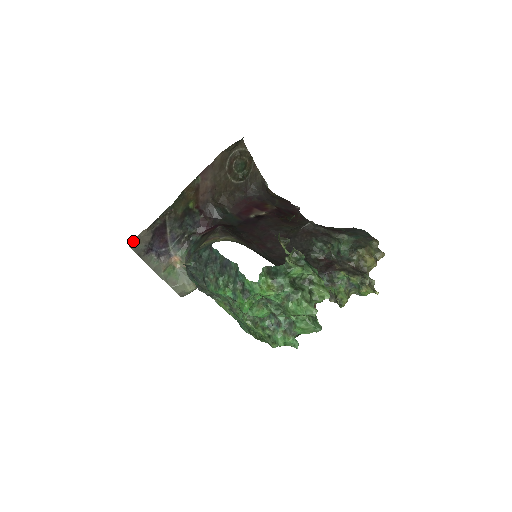
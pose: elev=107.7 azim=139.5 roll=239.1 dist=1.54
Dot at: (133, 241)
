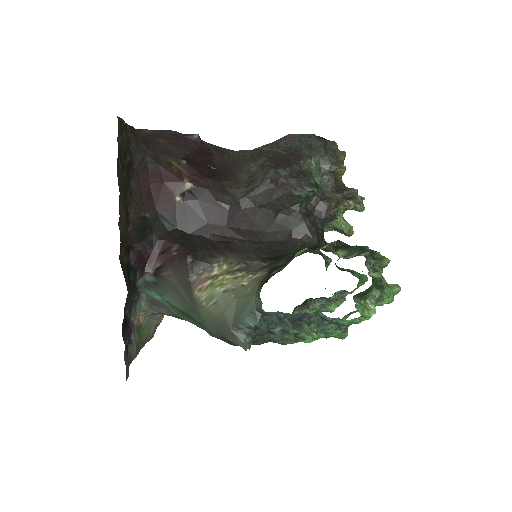
Dot at: (126, 373)
